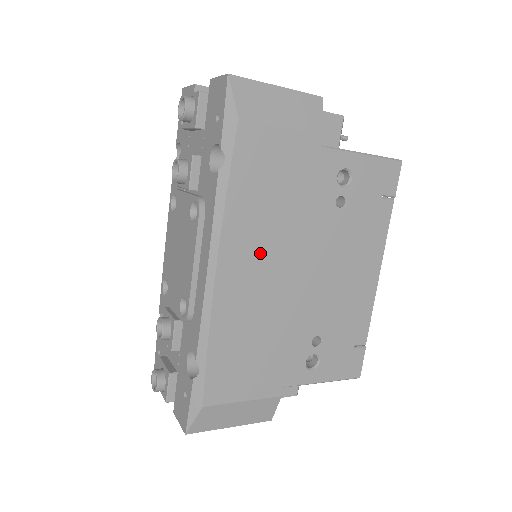
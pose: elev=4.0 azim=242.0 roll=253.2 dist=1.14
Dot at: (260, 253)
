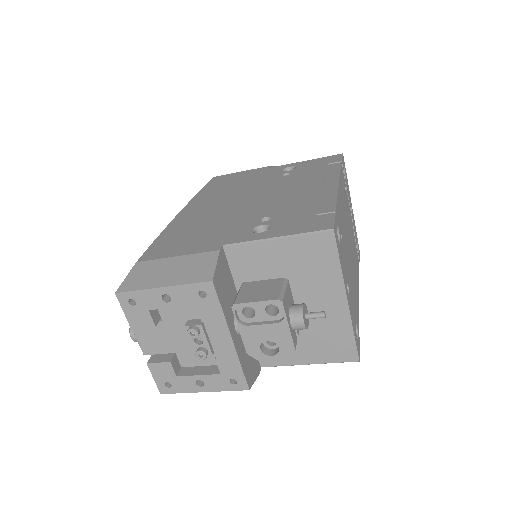
Dot at: (216, 200)
